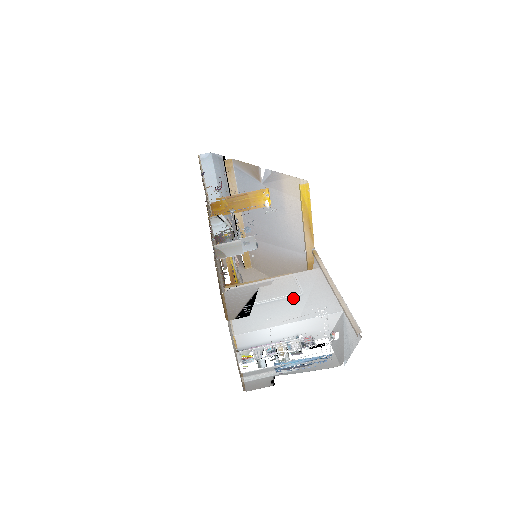
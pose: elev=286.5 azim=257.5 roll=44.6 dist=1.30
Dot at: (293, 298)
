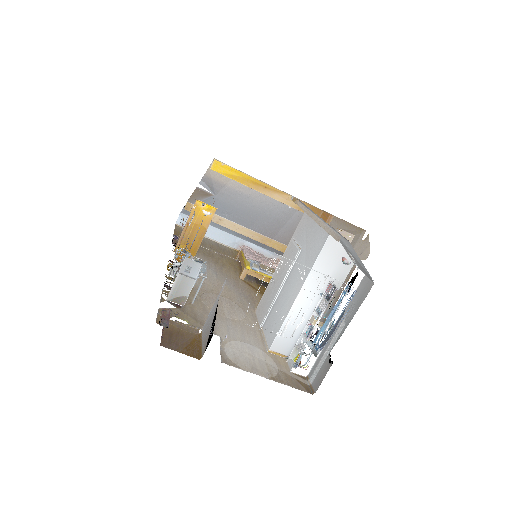
Dot at: occluded
